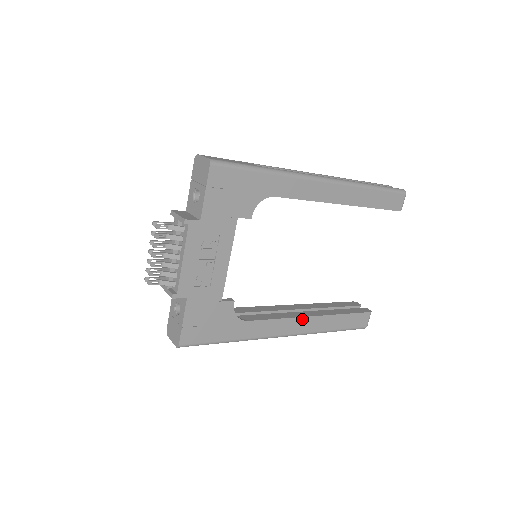
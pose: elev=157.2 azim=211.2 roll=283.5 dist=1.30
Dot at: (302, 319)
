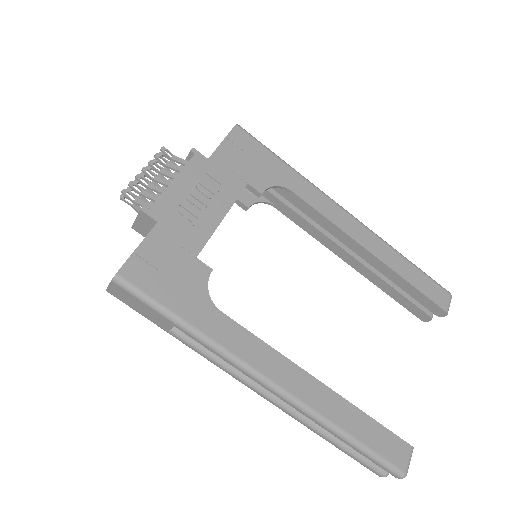
Dot at: (299, 371)
